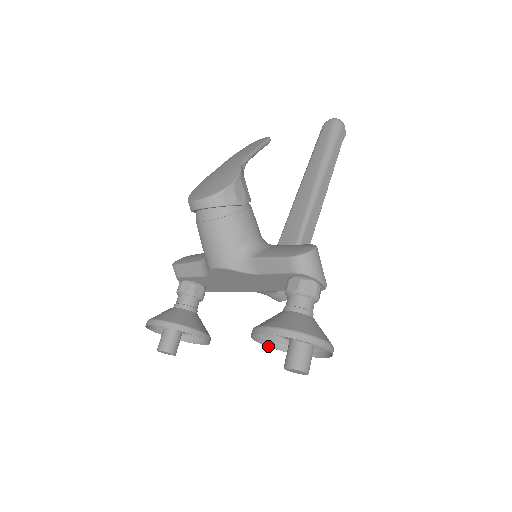
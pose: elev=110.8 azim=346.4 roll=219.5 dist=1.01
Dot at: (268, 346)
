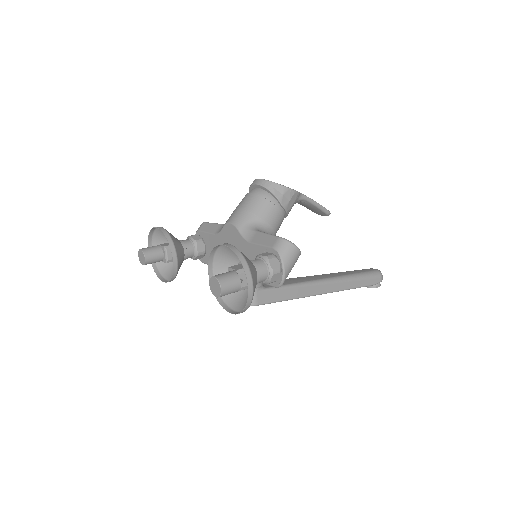
Dot at: occluded
